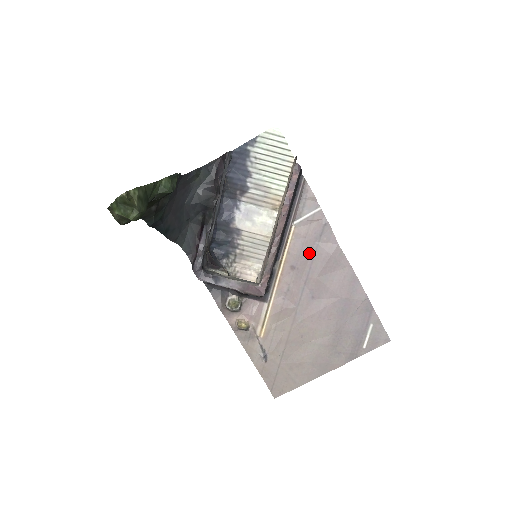
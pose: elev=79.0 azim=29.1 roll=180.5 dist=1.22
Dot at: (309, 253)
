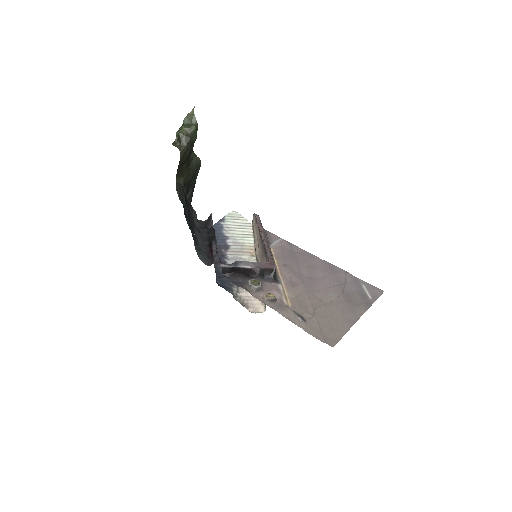
Dot at: (290, 258)
